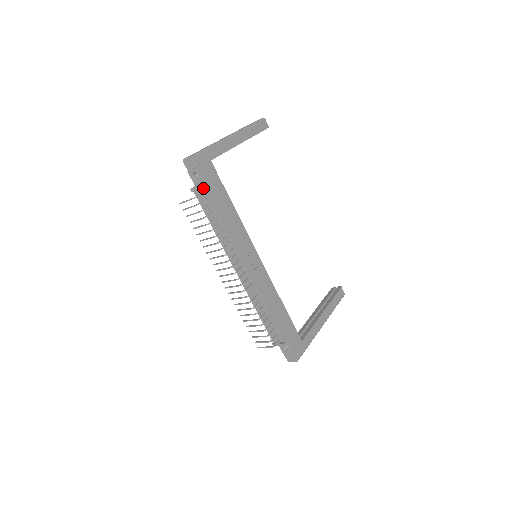
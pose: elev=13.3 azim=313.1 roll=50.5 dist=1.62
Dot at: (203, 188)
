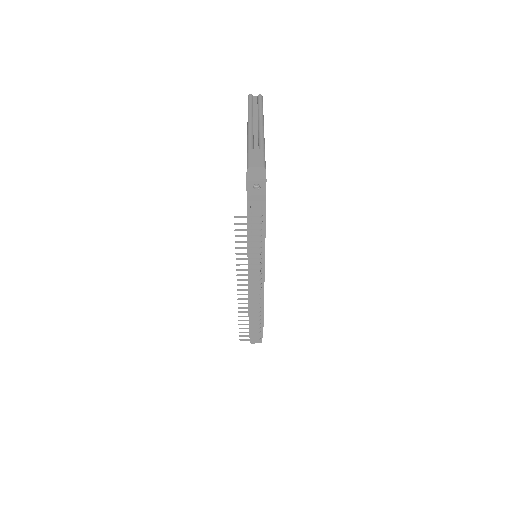
Dot at: (264, 203)
